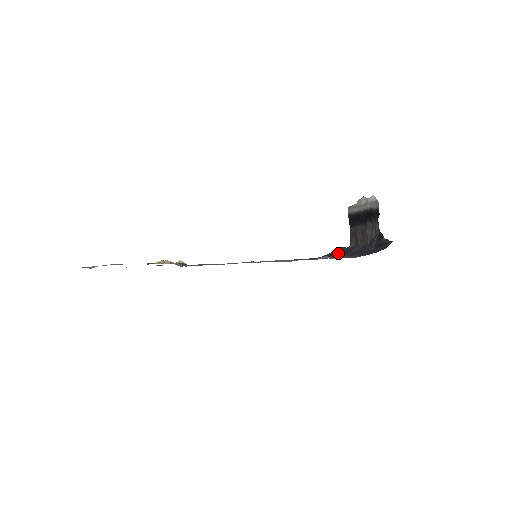
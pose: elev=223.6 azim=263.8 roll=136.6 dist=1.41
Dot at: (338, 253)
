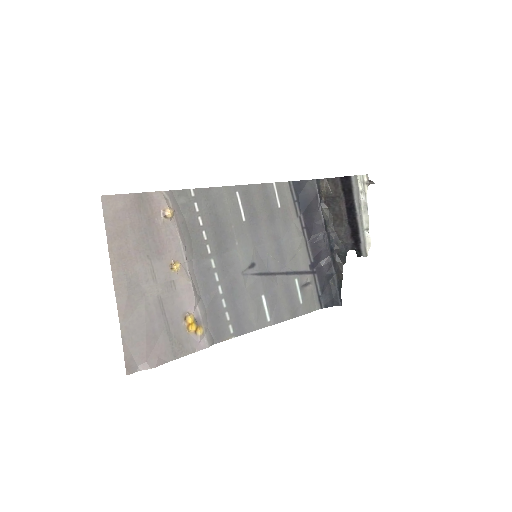
Dot at: (311, 222)
